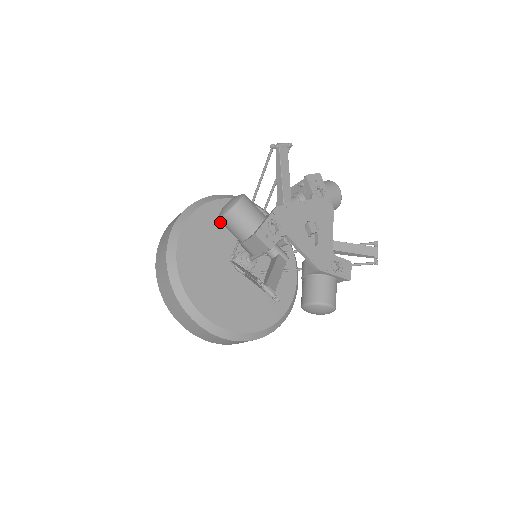
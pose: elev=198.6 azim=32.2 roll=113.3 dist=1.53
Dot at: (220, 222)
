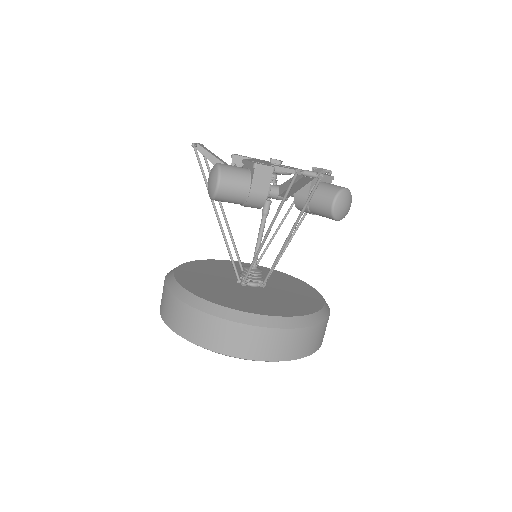
Dot at: (200, 274)
